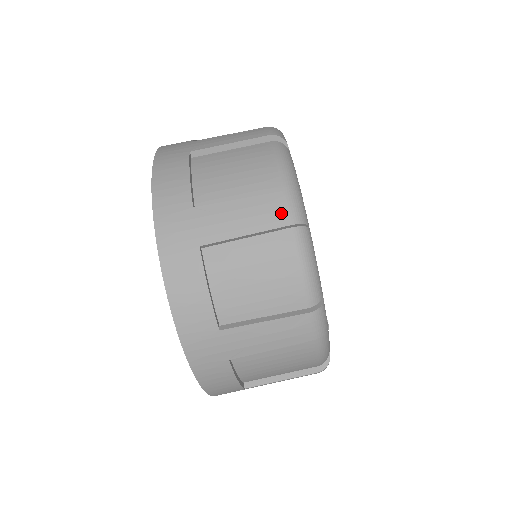
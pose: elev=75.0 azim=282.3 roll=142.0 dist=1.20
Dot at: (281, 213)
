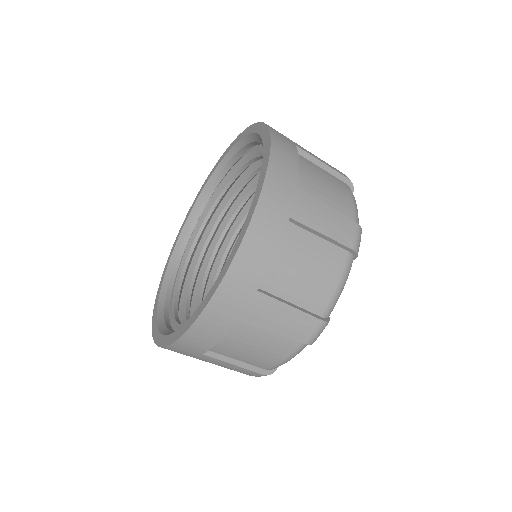
Dot at: (251, 375)
